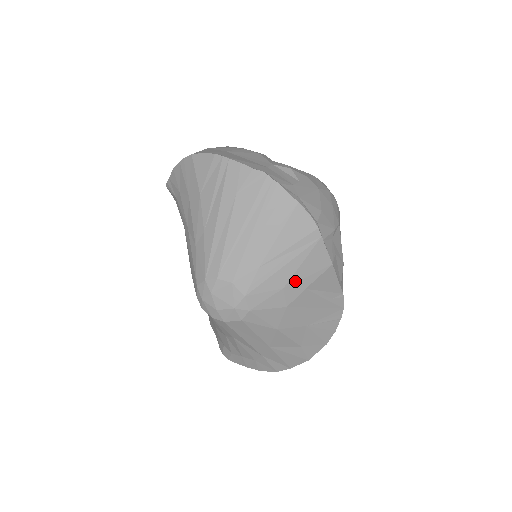
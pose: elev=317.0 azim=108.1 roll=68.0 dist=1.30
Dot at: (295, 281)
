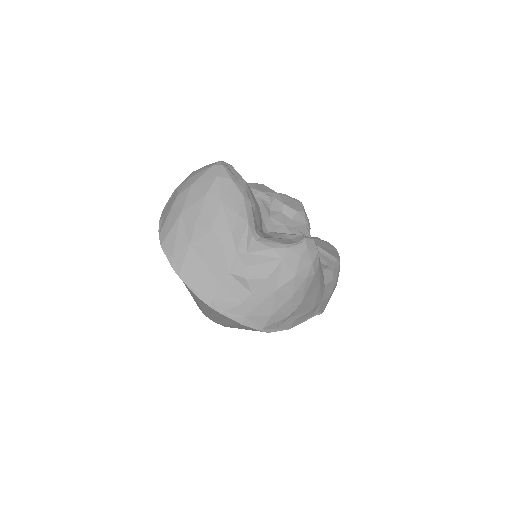
Dot at: occluded
